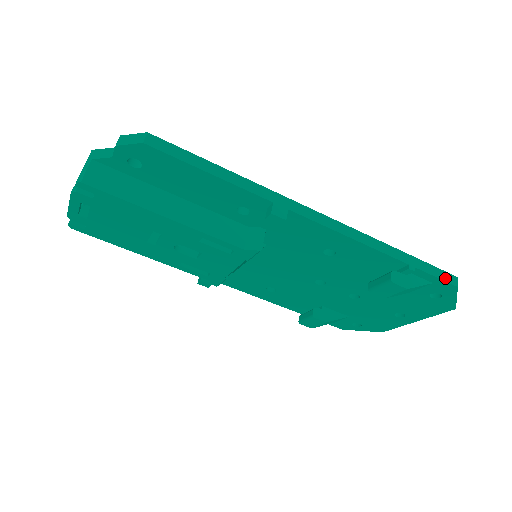
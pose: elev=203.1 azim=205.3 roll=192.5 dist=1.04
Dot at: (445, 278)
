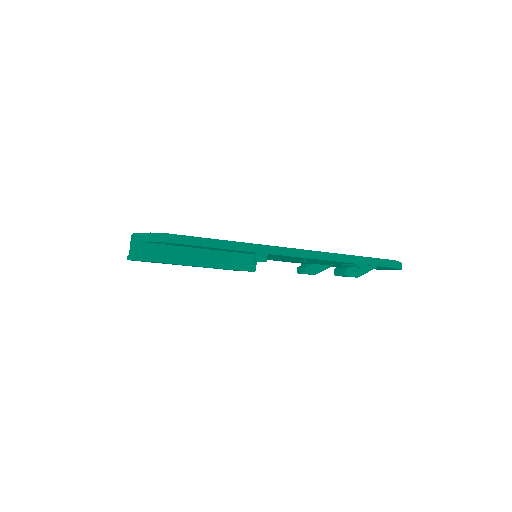
Dot at: (386, 265)
